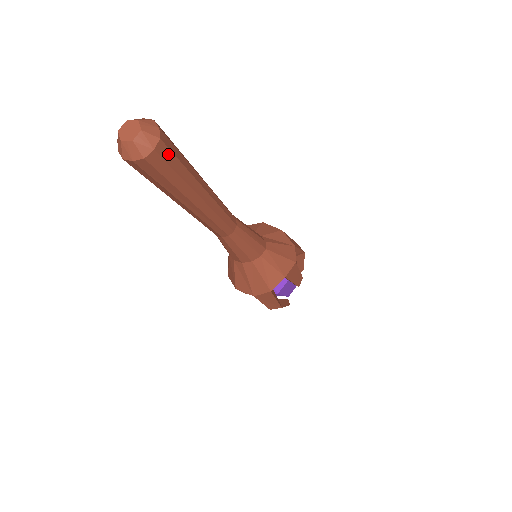
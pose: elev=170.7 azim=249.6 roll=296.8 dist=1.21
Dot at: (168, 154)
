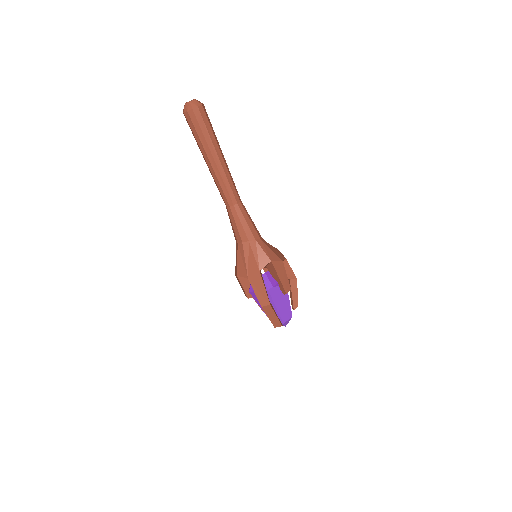
Dot at: (204, 115)
